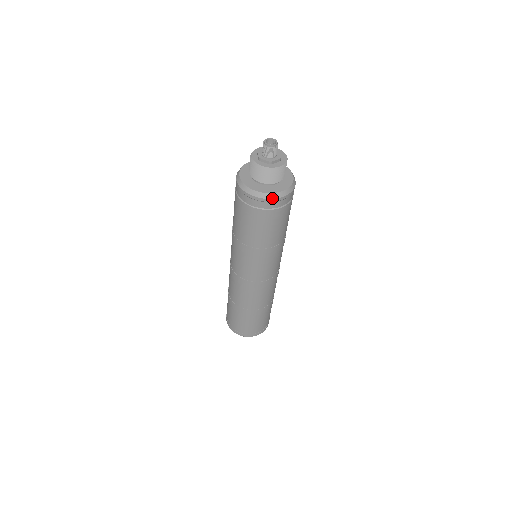
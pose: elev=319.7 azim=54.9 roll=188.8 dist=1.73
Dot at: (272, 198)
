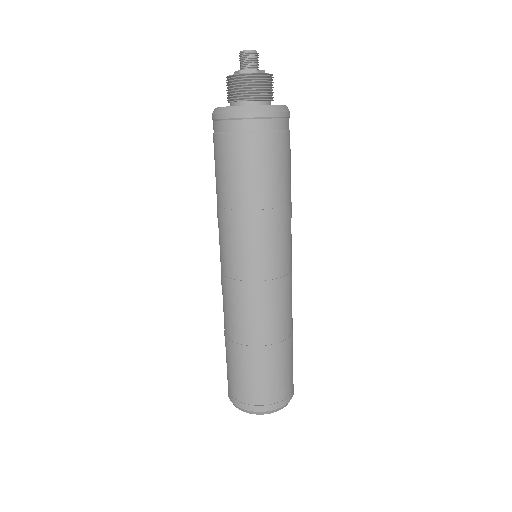
Dot at: (230, 112)
